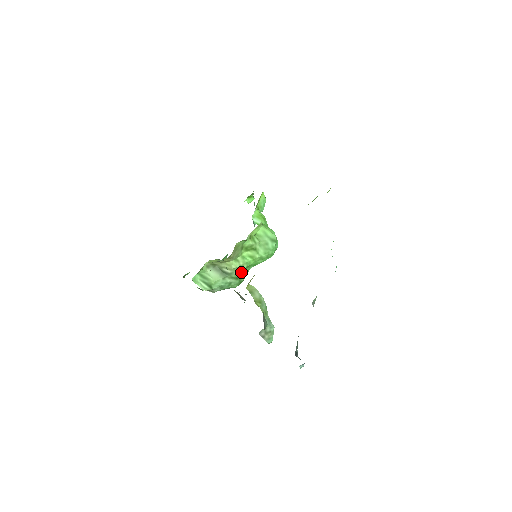
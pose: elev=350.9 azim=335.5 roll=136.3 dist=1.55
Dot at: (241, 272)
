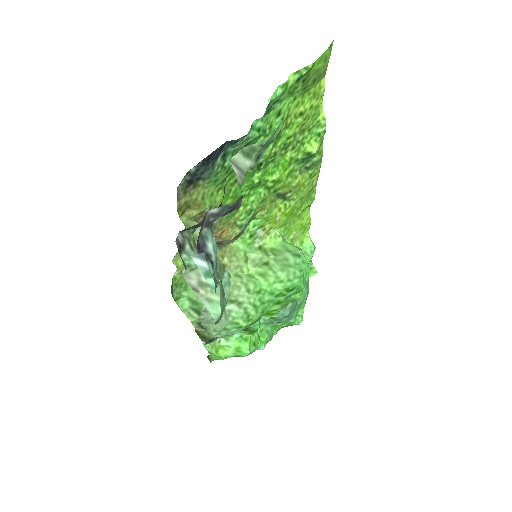
Dot at: (245, 295)
